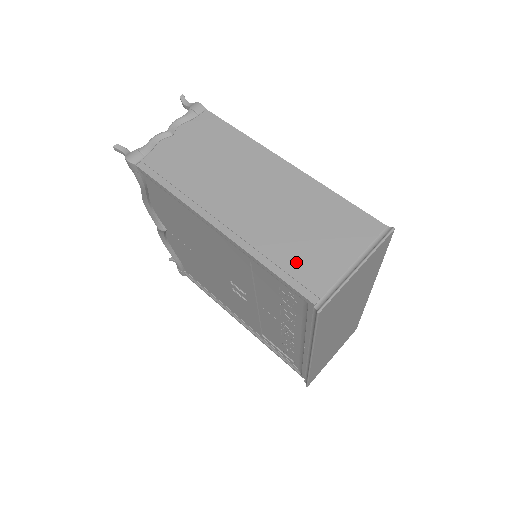
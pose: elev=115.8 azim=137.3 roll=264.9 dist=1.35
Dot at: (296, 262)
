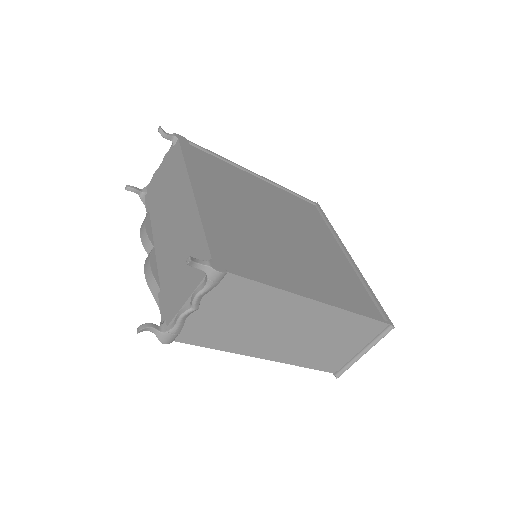
Dot at: (324, 360)
